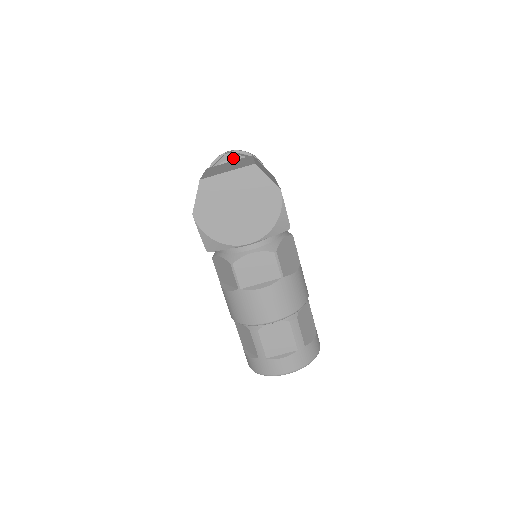
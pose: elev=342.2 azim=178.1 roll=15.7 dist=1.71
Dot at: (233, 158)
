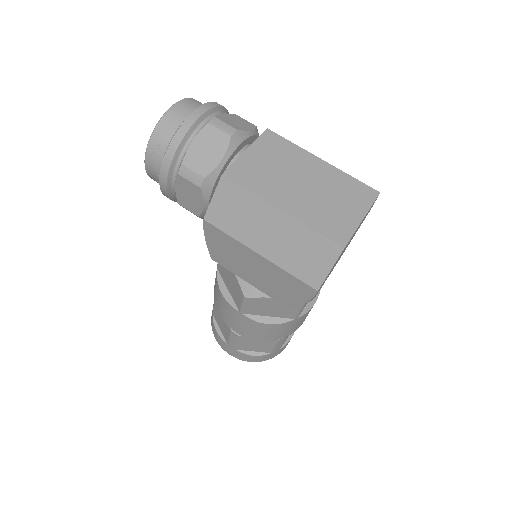
Dot at: (245, 140)
